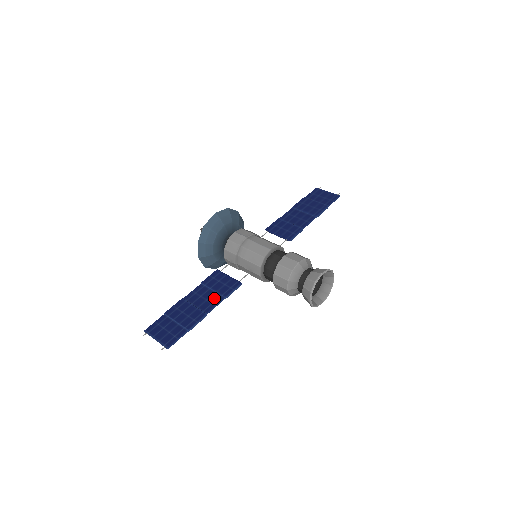
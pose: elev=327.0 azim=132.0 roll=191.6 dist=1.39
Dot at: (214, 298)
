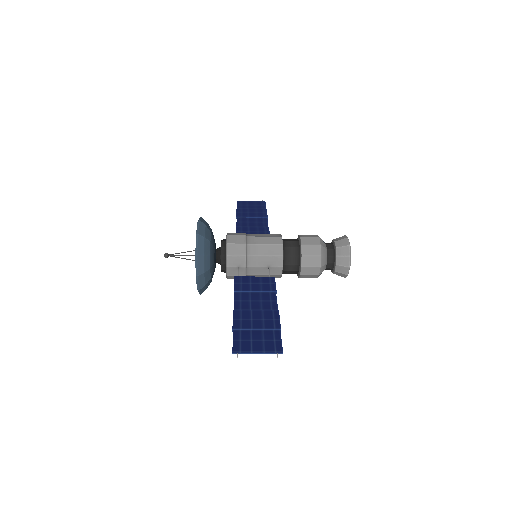
Dot at: (266, 296)
